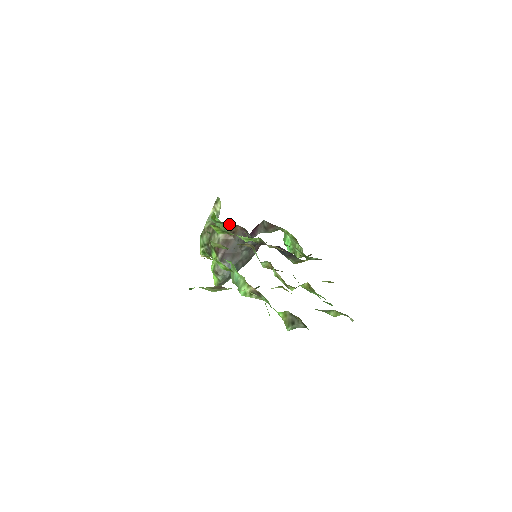
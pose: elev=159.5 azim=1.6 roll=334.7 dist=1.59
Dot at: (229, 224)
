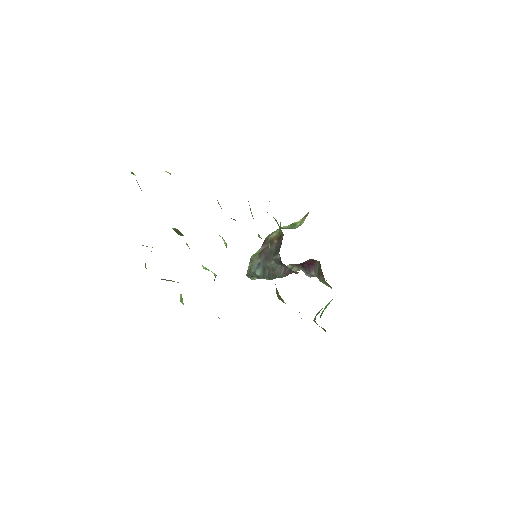
Dot at: occluded
